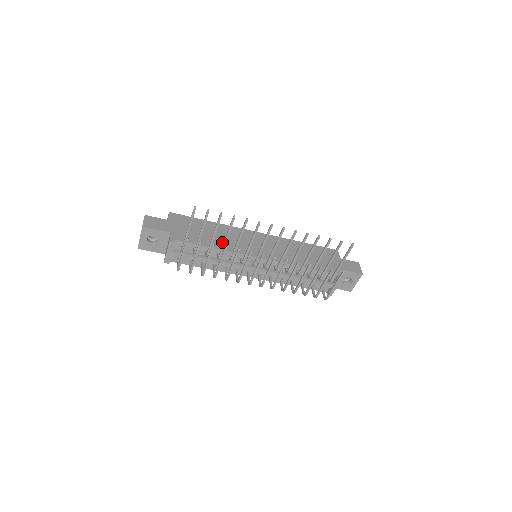
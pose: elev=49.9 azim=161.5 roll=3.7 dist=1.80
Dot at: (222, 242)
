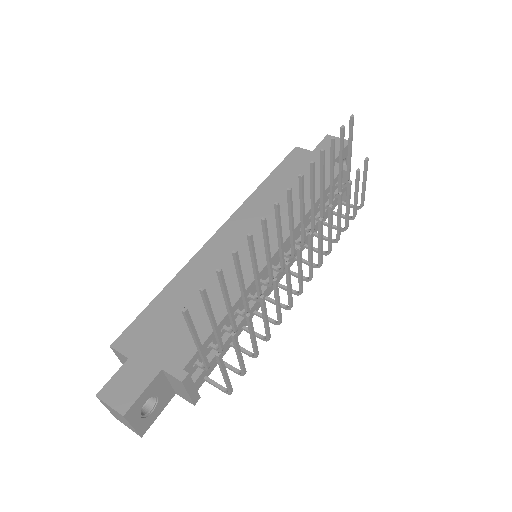
Dot at: (219, 293)
